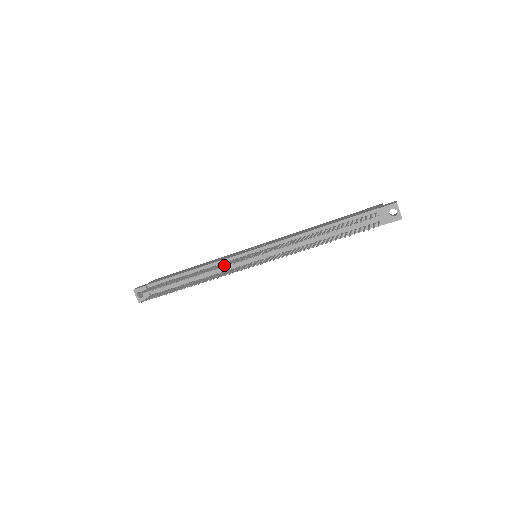
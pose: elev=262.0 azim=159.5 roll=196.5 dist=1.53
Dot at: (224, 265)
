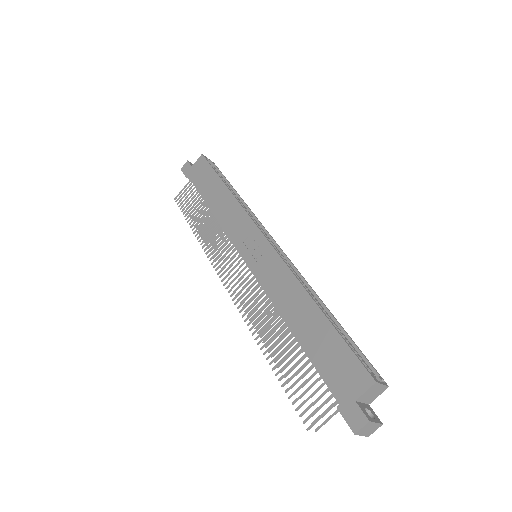
Dot at: (217, 257)
